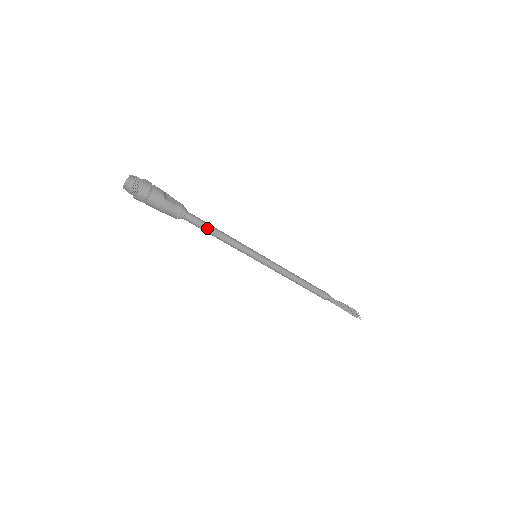
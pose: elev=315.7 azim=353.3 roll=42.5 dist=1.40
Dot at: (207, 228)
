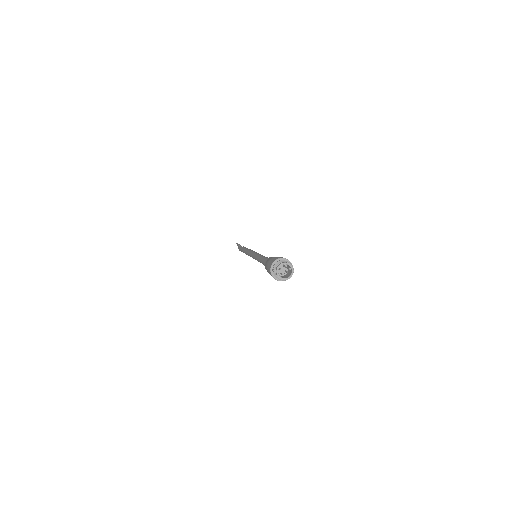
Dot at: occluded
